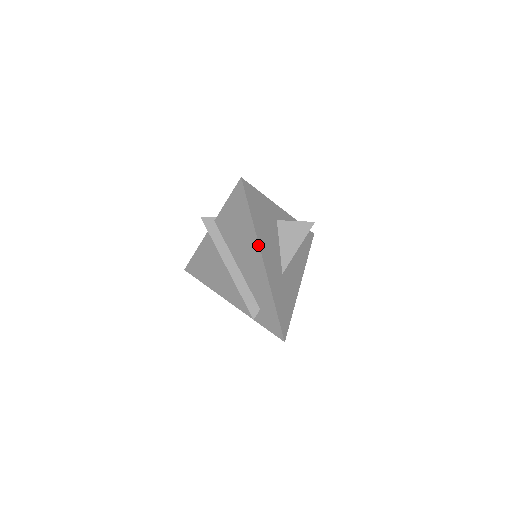
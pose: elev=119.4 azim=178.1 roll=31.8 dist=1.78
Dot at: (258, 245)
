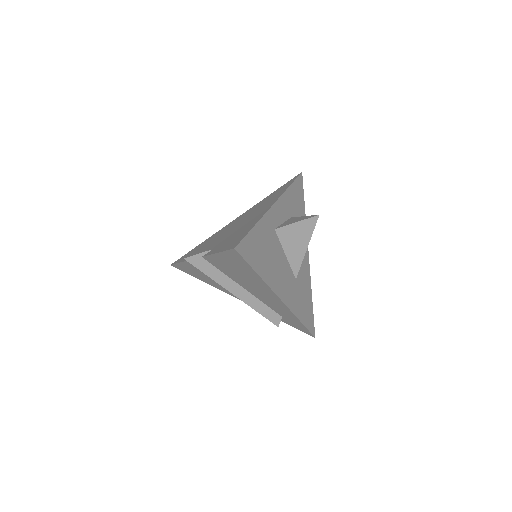
Dot at: (272, 291)
